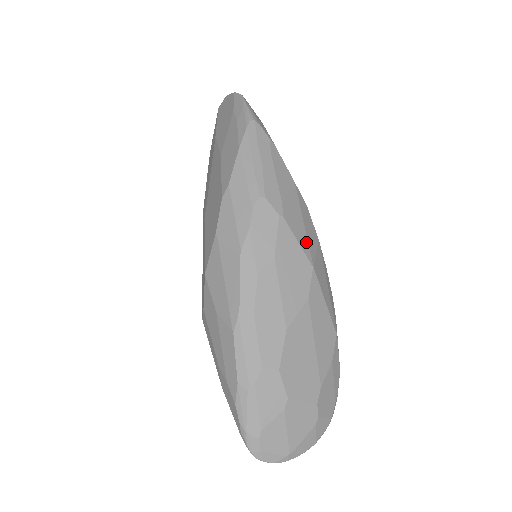
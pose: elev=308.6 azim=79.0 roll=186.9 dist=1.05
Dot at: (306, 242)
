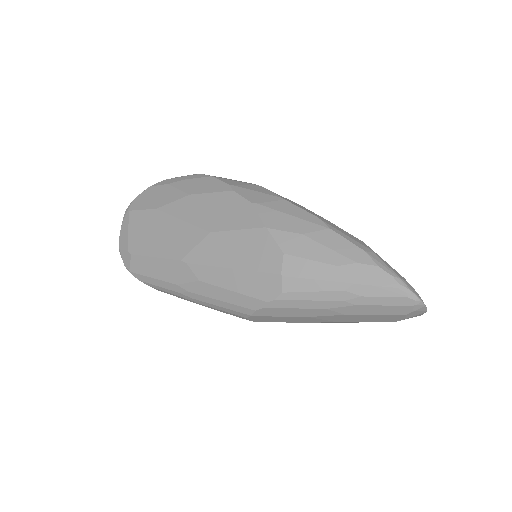
Dot at: occluded
